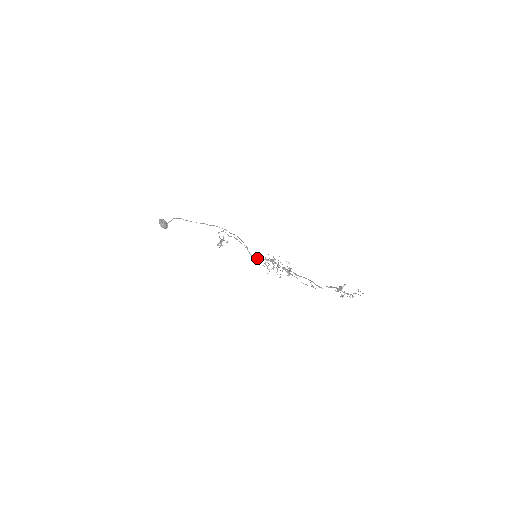
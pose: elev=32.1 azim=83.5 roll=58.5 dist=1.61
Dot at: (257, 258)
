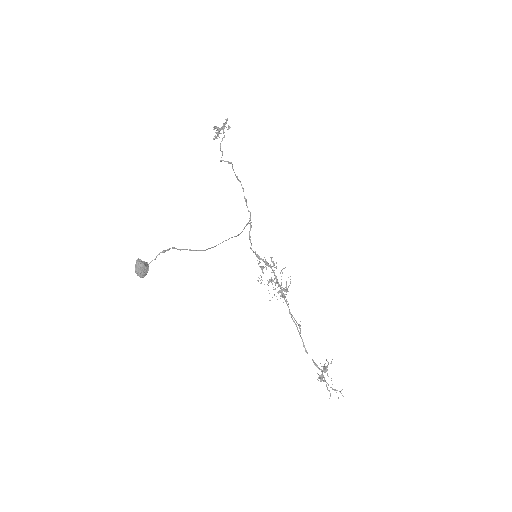
Dot at: (256, 255)
